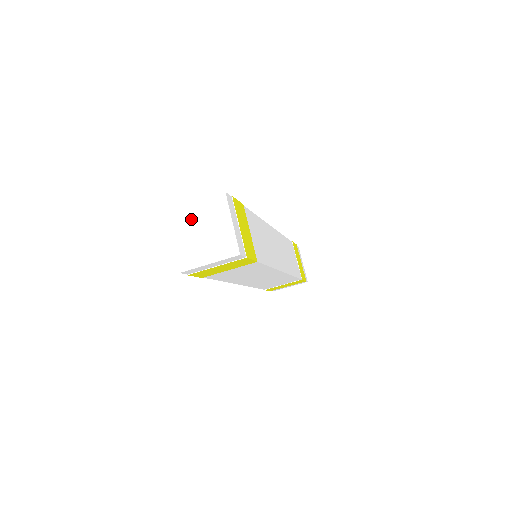
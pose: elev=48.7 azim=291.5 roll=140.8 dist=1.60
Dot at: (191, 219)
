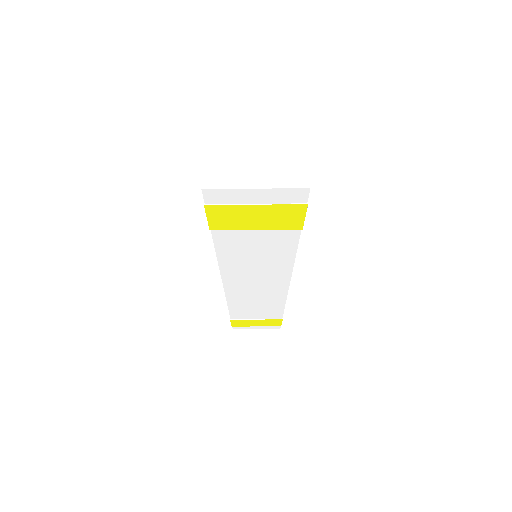
Dot at: (242, 121)
